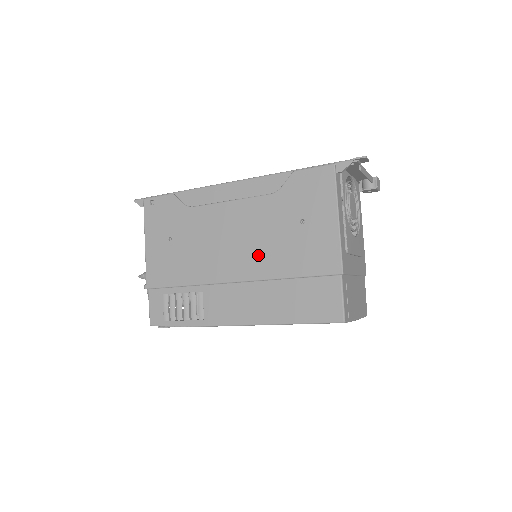
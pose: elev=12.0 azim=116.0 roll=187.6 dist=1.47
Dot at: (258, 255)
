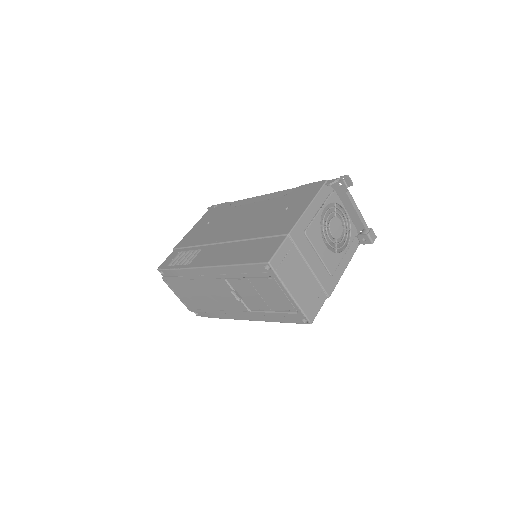
Dot at: (248, 227)
